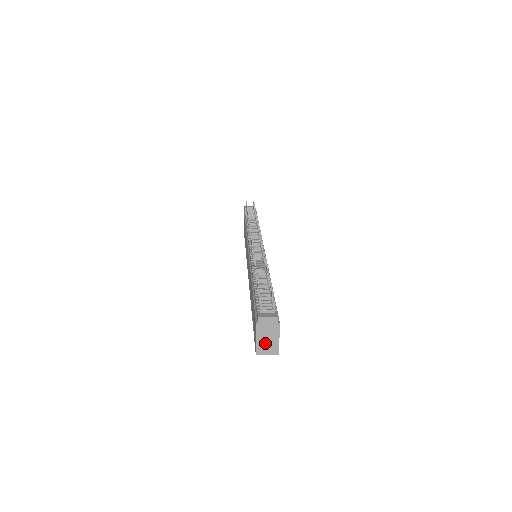
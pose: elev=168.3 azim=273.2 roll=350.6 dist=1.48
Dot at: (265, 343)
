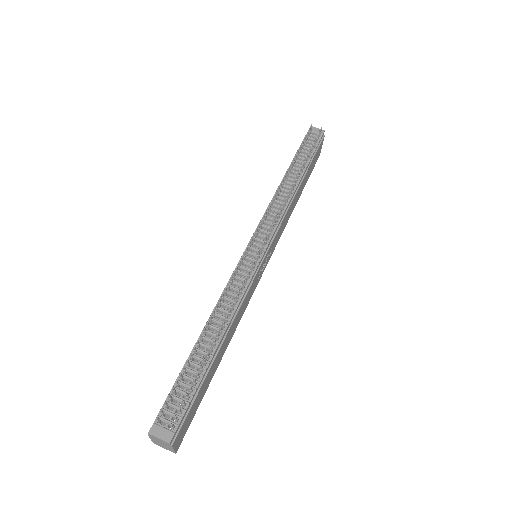
Dot at: (160, 444)
